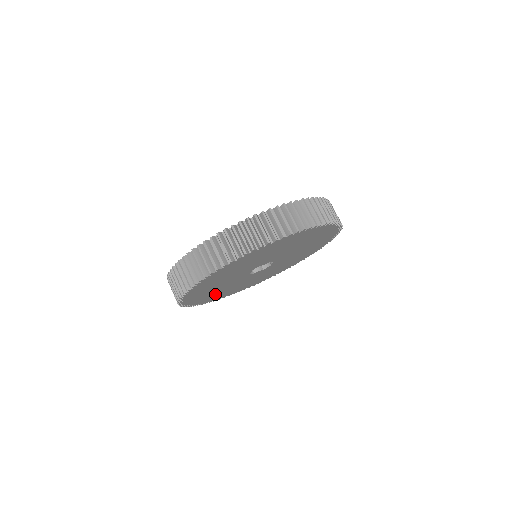
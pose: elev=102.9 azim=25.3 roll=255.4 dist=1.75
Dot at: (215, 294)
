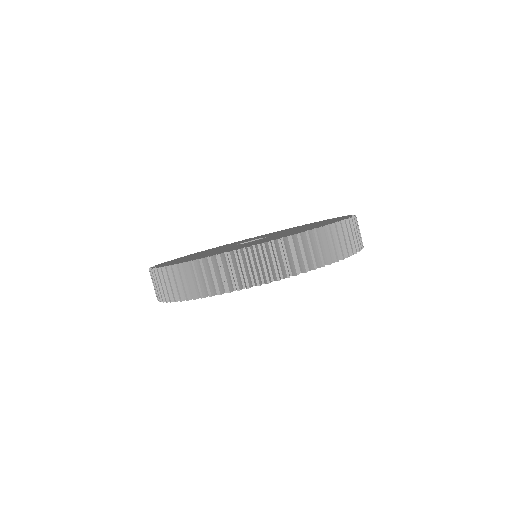
Dot at: occluded
